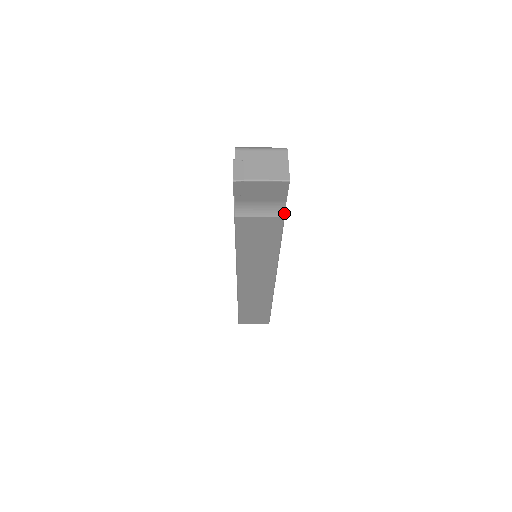
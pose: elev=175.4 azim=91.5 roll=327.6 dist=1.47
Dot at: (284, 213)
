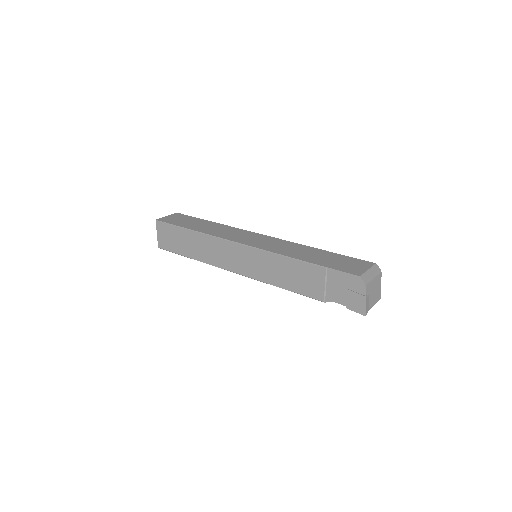
Dot at: occluded
